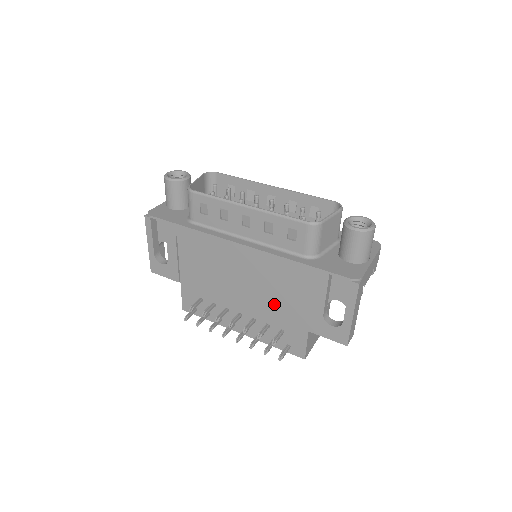
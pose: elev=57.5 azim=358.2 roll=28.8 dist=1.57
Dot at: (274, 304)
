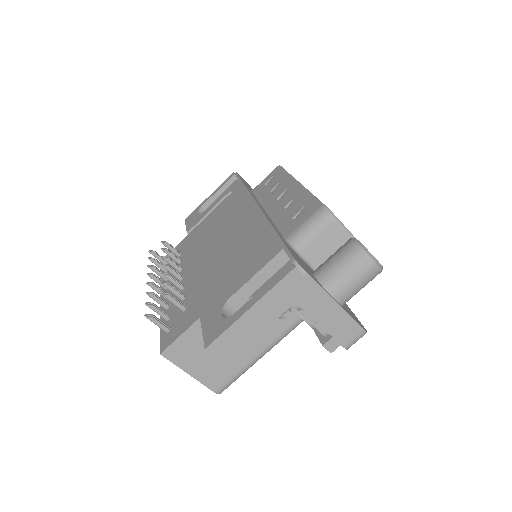
Dot at: (213, 275)
